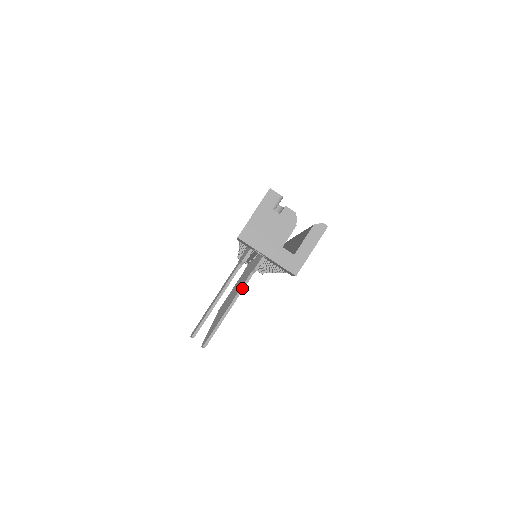
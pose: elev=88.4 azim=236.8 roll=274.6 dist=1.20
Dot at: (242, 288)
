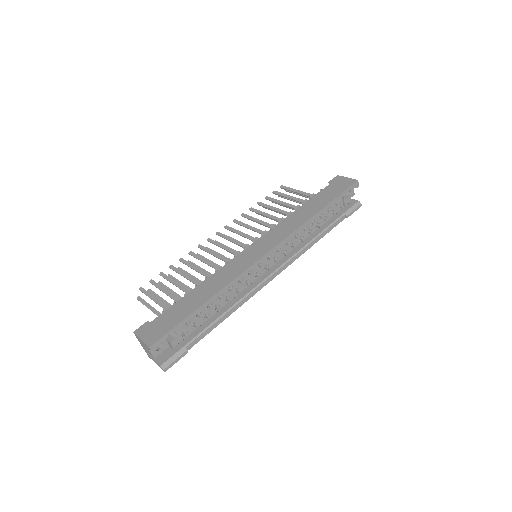
Dot at: occluded
